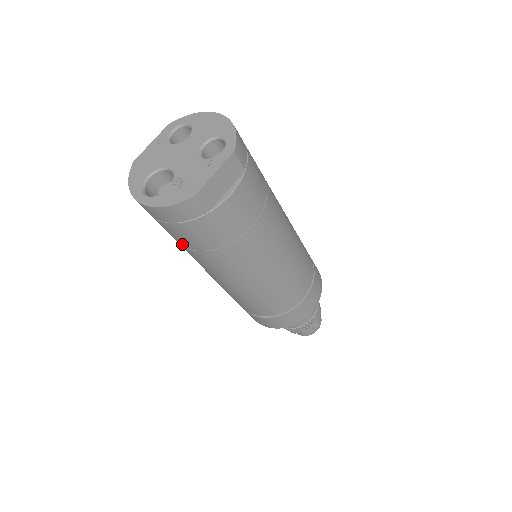
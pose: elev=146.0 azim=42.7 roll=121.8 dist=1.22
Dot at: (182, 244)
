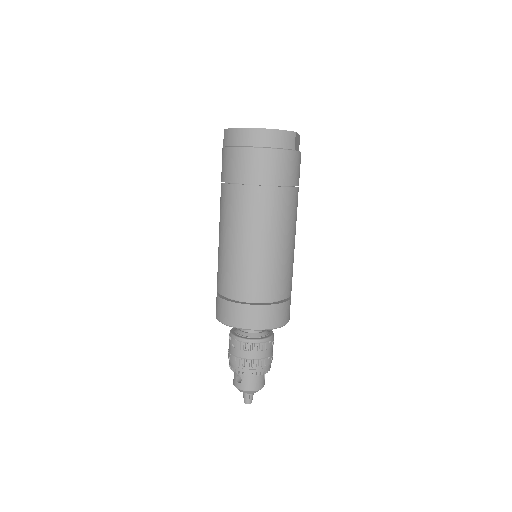
Dot at: (257, 180)
